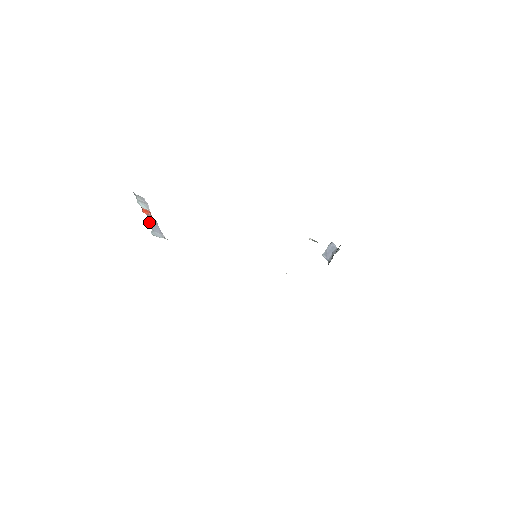
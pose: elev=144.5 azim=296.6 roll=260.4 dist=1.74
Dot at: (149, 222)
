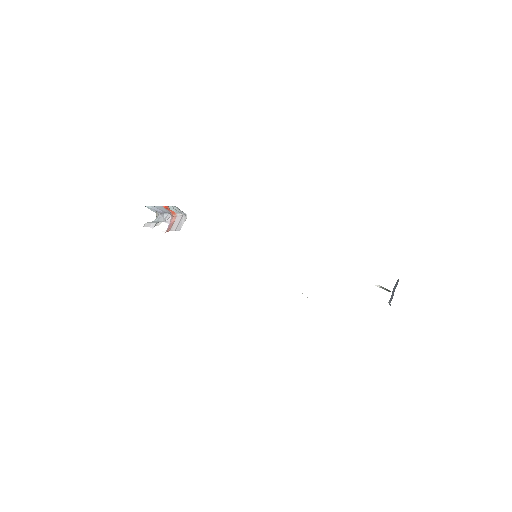
Dot at: (156, 206)
